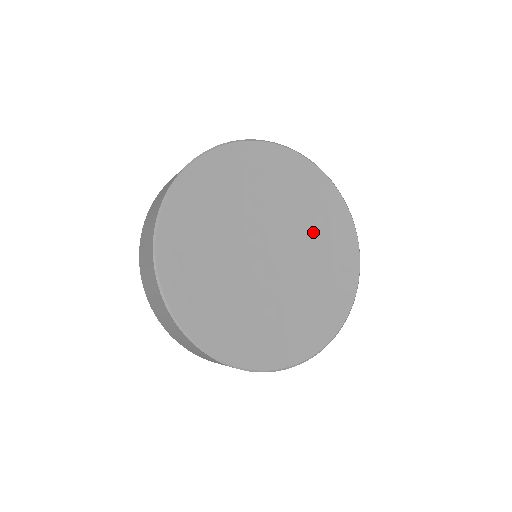
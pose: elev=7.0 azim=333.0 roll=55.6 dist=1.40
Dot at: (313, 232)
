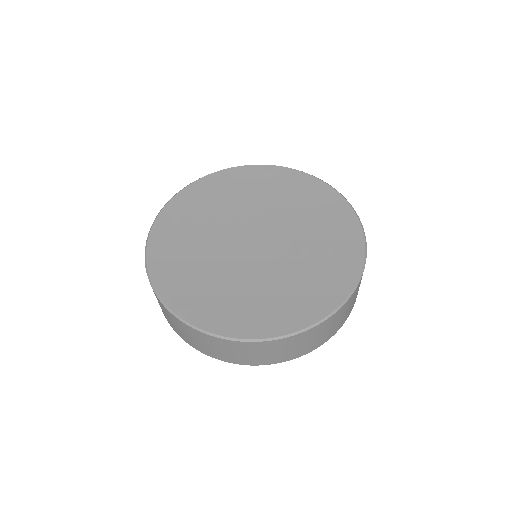
Dot at: (312, 247)
